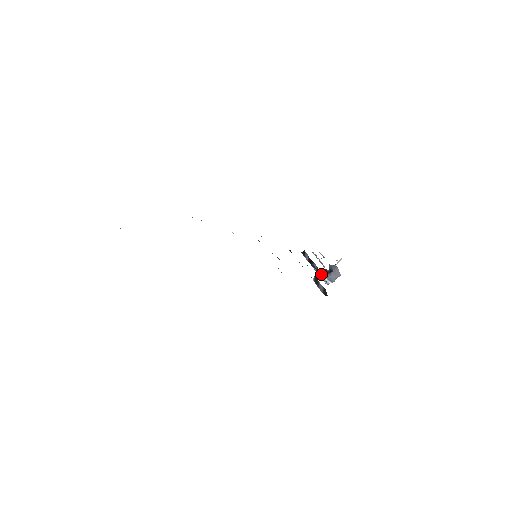
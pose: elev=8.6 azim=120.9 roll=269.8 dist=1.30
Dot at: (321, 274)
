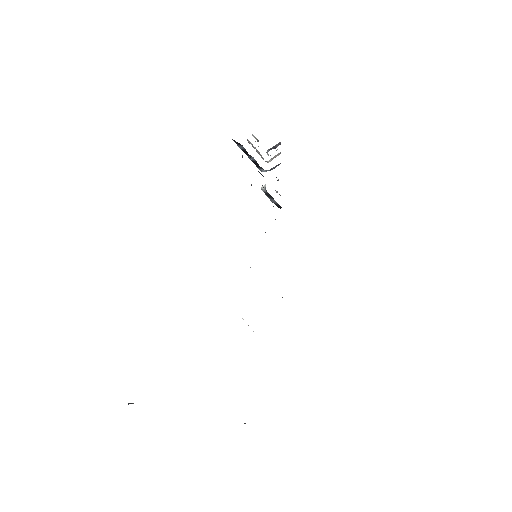
Dot at: occluded
